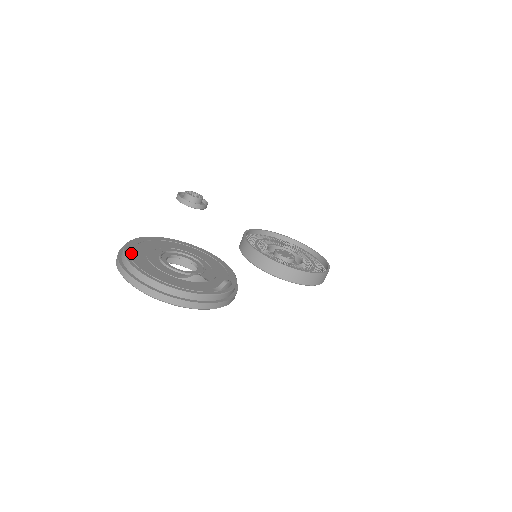
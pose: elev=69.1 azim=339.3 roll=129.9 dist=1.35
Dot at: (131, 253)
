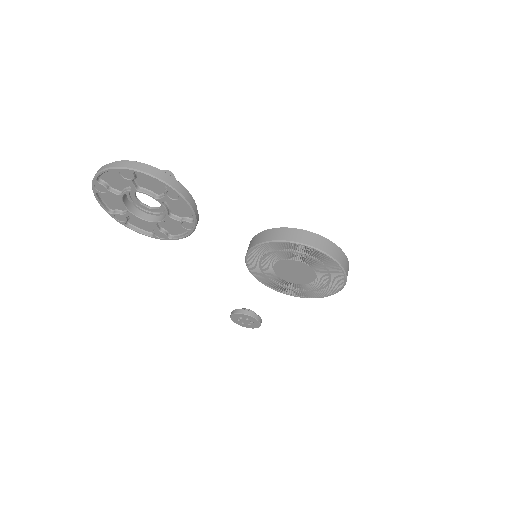
Dot at: occluded
